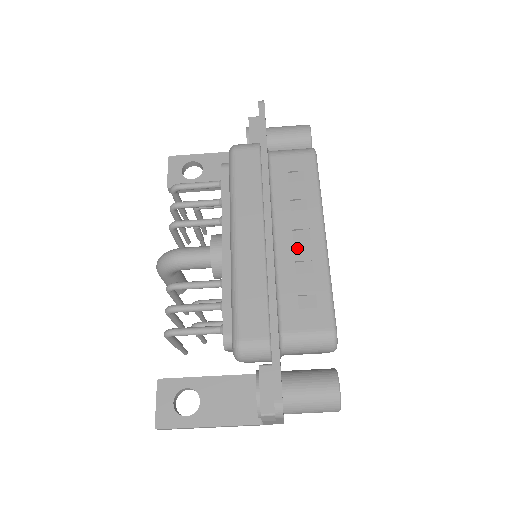
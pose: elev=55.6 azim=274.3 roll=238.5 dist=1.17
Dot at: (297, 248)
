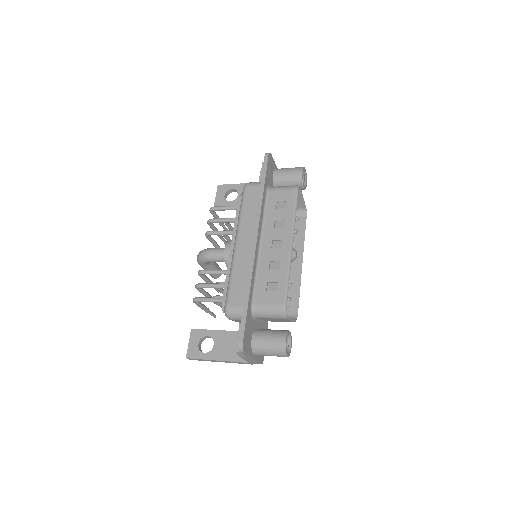
Dot at: (273, 253)
